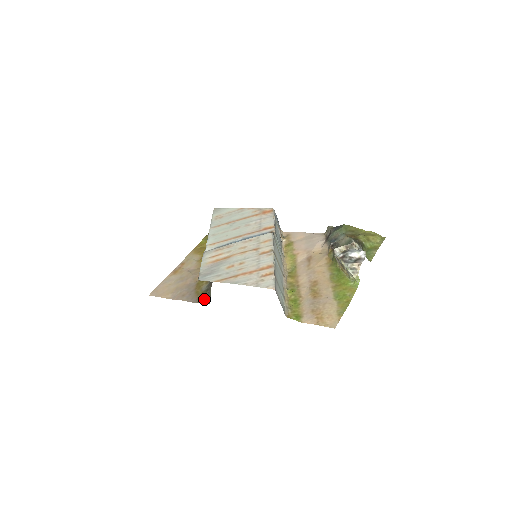
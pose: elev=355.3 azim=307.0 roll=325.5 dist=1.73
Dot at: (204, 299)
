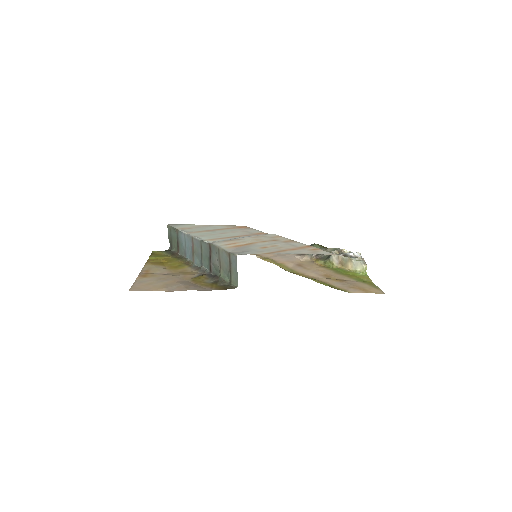
Dot at: (222, 287)
